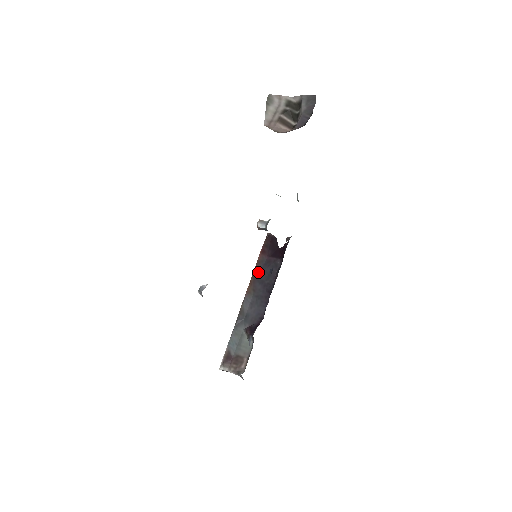
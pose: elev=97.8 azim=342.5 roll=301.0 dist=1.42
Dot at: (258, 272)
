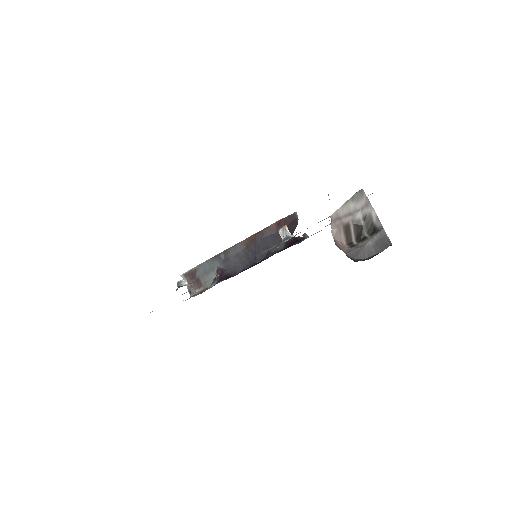
Dot at: (262, 236)
